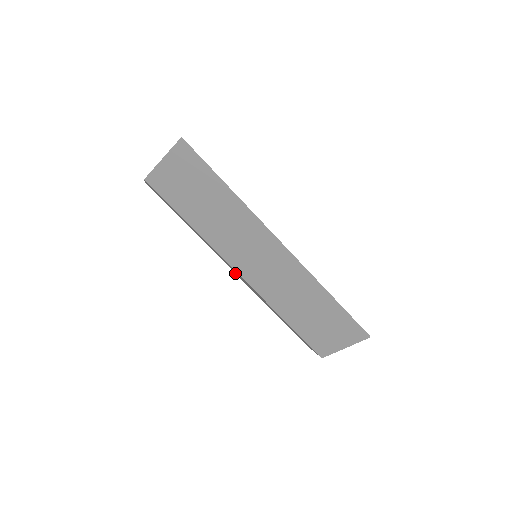
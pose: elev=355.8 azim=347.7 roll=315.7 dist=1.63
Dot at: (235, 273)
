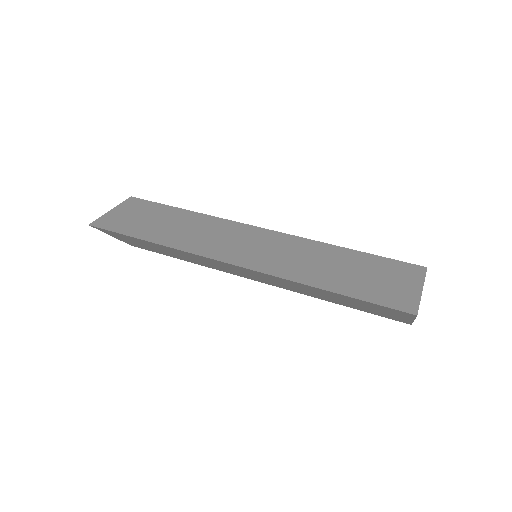
Dot at: occluded
